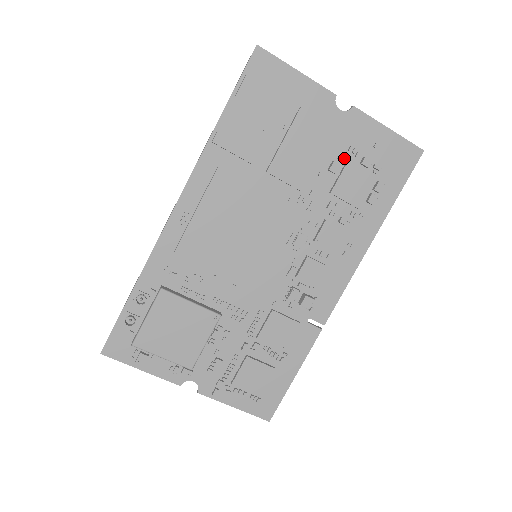
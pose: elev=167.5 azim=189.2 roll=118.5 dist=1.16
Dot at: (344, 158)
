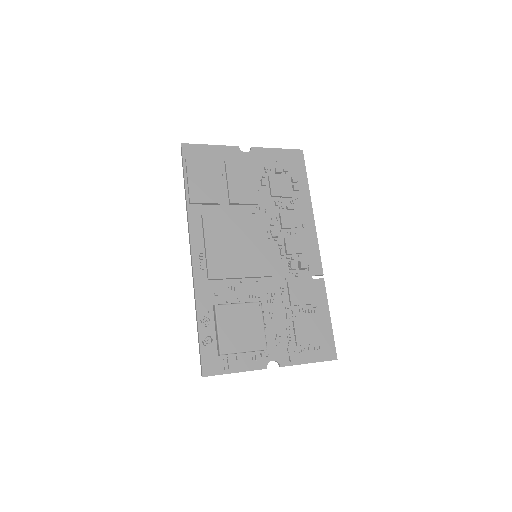
Dot at: (265, 175)
